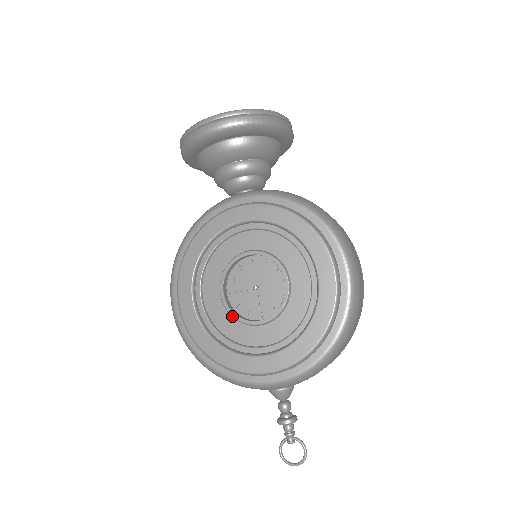
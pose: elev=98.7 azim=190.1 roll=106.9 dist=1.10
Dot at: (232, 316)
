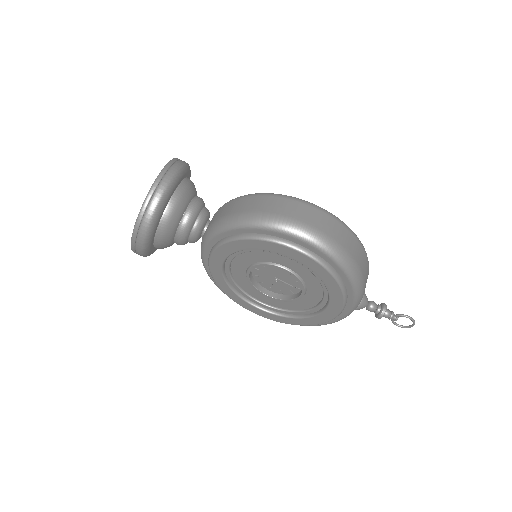
Dot at: (285, 302)
